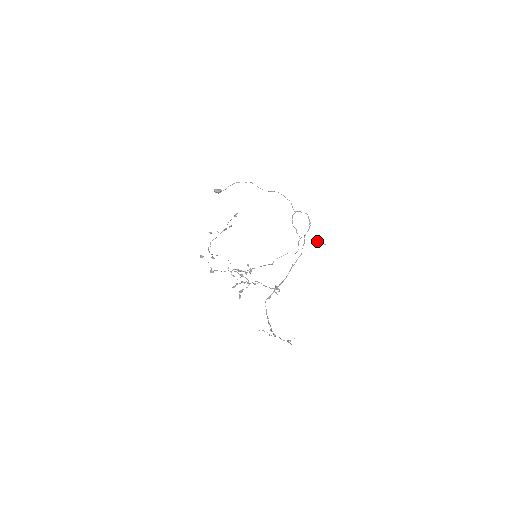
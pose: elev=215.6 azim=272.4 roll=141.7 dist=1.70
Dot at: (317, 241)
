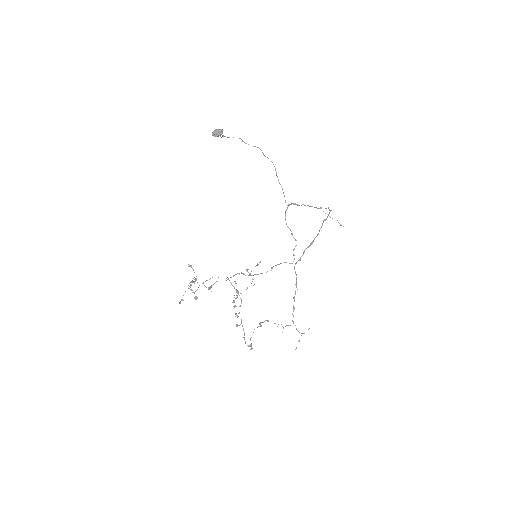
Dot at: occluded
